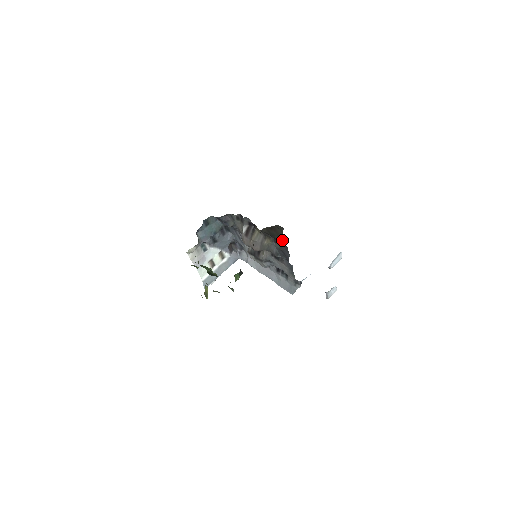
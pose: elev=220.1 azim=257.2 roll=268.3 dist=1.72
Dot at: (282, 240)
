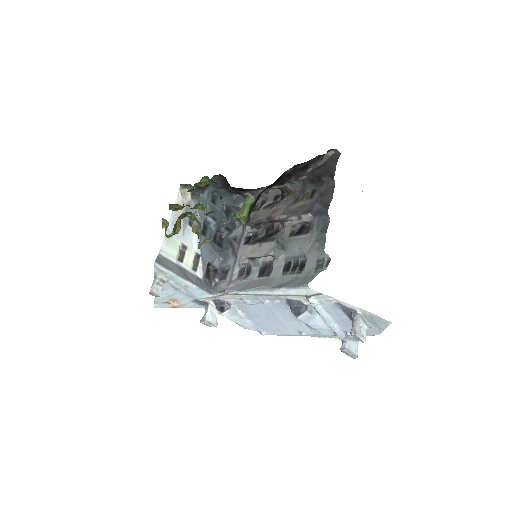
Dot at: (331, 174)
